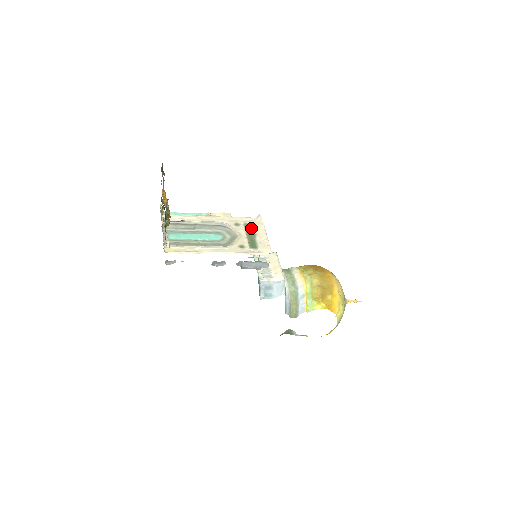
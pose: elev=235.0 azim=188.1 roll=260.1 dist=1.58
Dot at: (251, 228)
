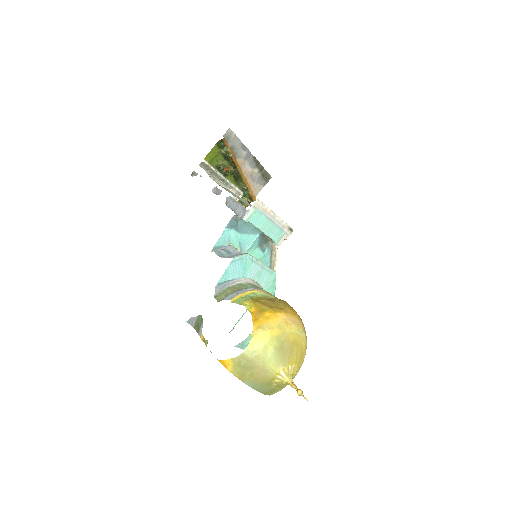
Dot at: occluded
